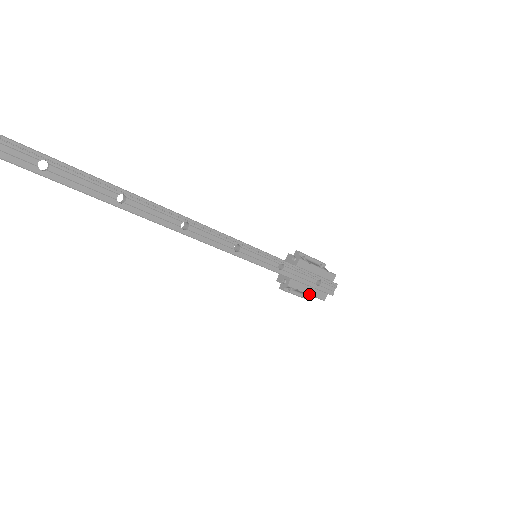
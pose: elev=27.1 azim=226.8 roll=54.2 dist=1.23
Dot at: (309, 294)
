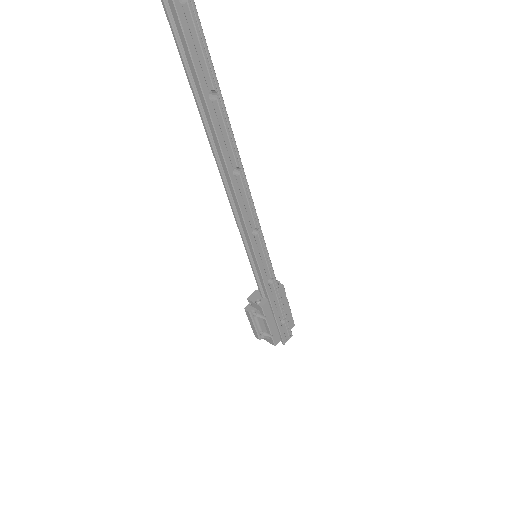
Dot at: (270, 329)
